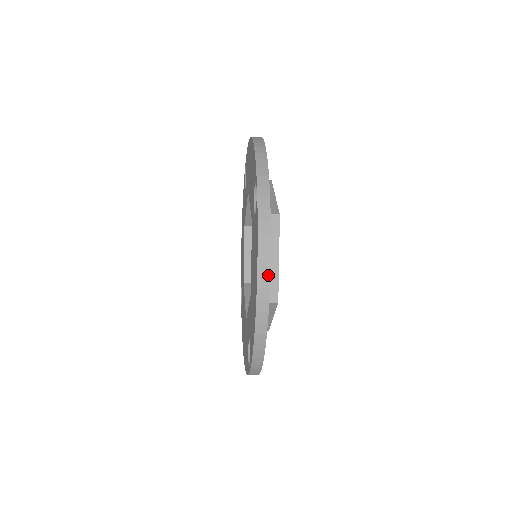
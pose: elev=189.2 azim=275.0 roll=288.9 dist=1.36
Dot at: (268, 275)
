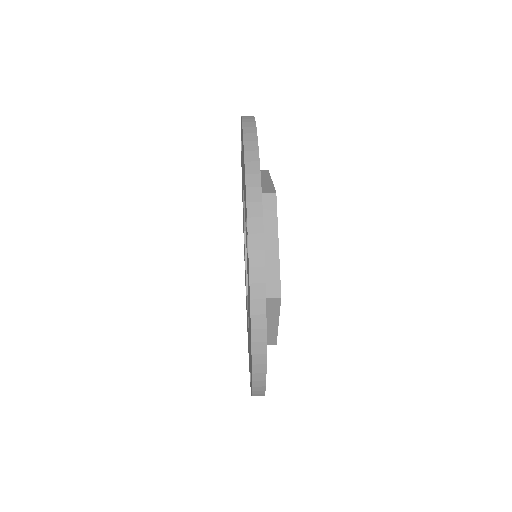
Dot at: occluded
